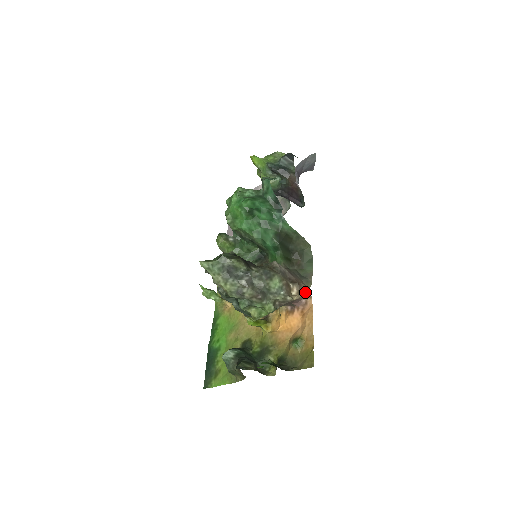
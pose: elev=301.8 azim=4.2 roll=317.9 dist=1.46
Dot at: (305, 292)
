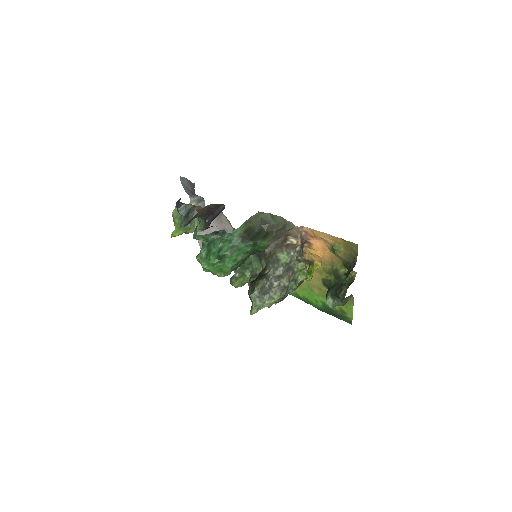
Dot at: (297, 231)
